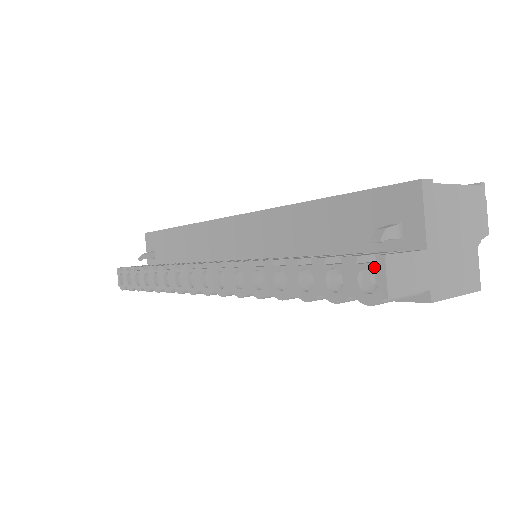
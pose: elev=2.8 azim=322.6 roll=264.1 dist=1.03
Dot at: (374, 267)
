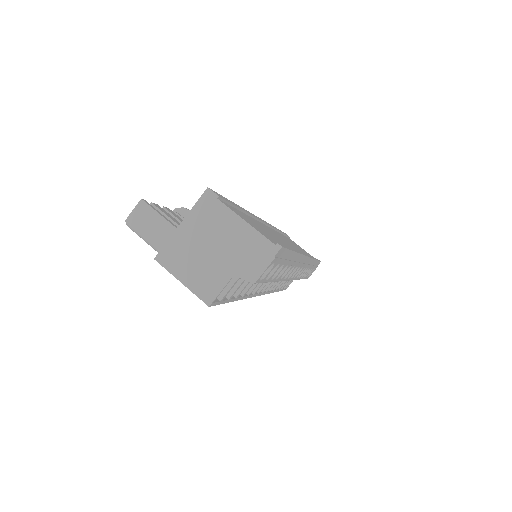
Dot at: (141, 206)
